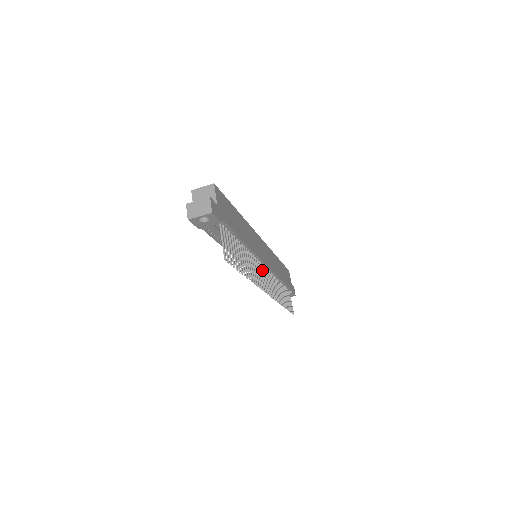
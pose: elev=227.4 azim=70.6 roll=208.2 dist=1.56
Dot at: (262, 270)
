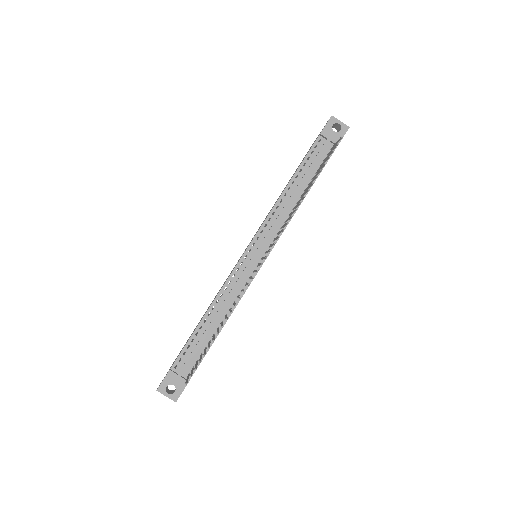
Dot at: occluded
